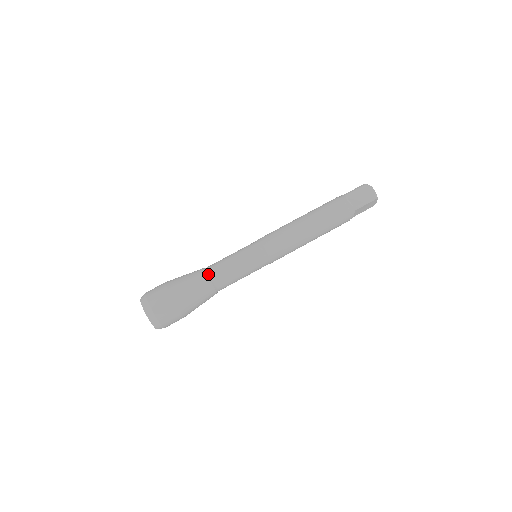
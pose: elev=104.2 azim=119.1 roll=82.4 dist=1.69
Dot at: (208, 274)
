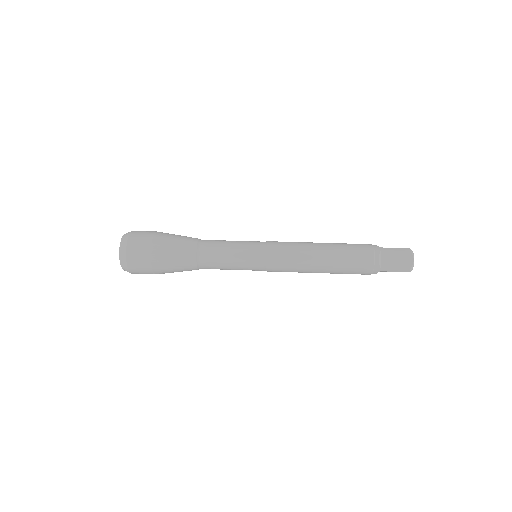
Dot at: (198, 251)
